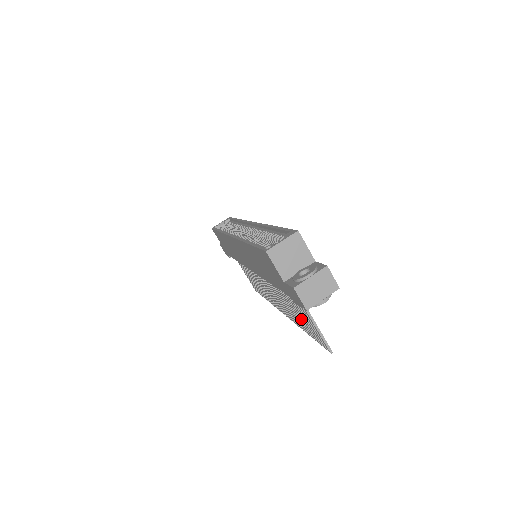
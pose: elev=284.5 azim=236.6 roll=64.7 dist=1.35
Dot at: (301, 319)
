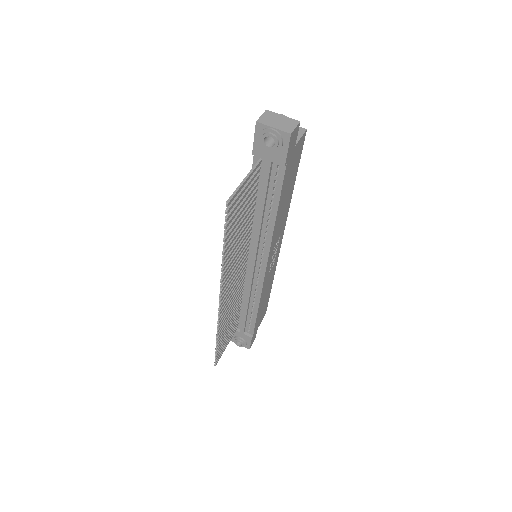
Dot at: (235, 223)
